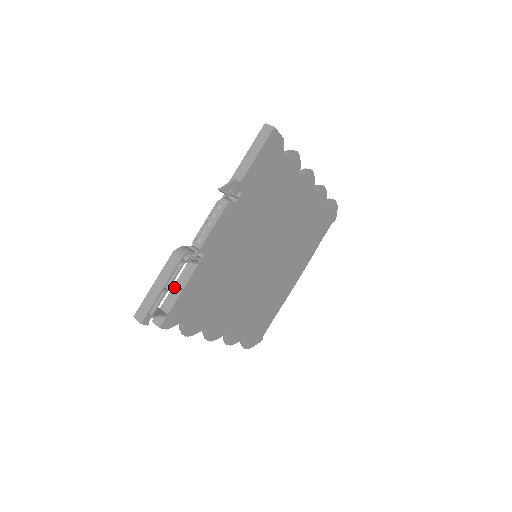
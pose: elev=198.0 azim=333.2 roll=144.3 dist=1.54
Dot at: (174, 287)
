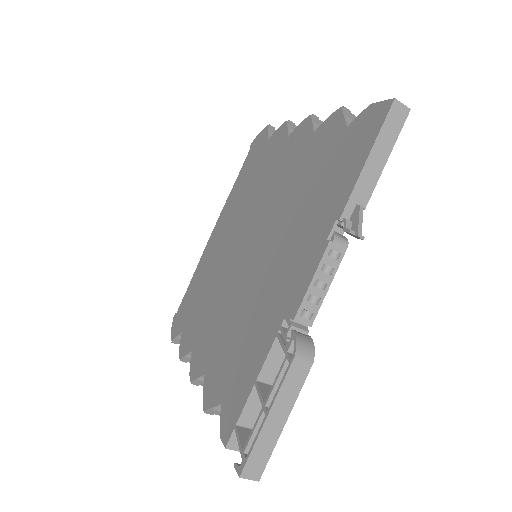
Dot at: occluded
